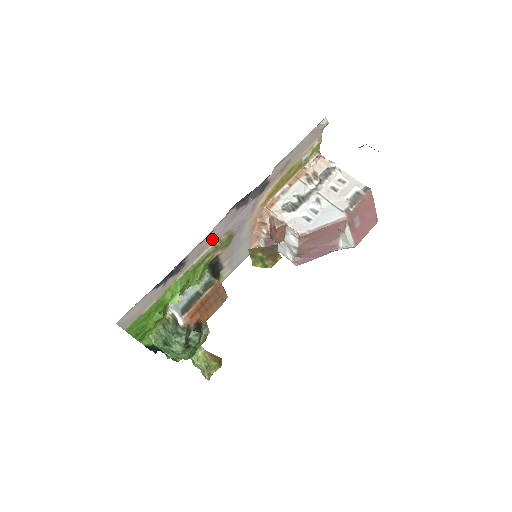
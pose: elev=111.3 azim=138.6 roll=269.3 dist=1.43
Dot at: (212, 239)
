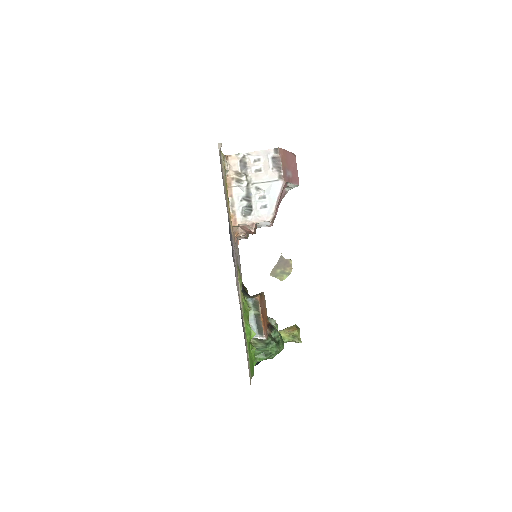
Dot at: (238, 286)
